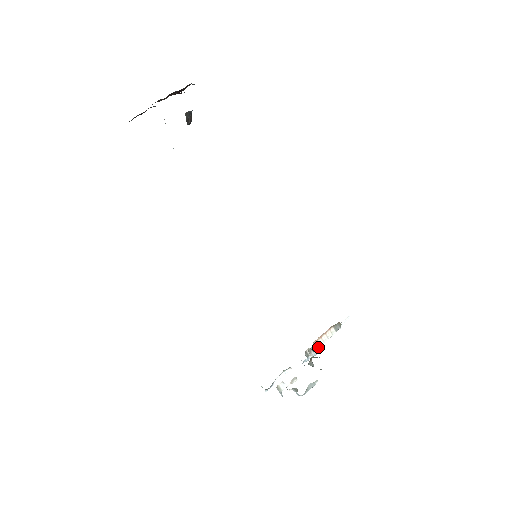
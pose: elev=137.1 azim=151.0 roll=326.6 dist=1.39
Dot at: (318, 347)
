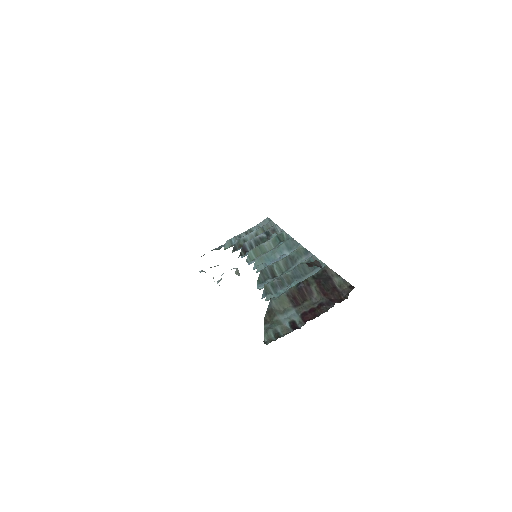
Dot at: occluded
